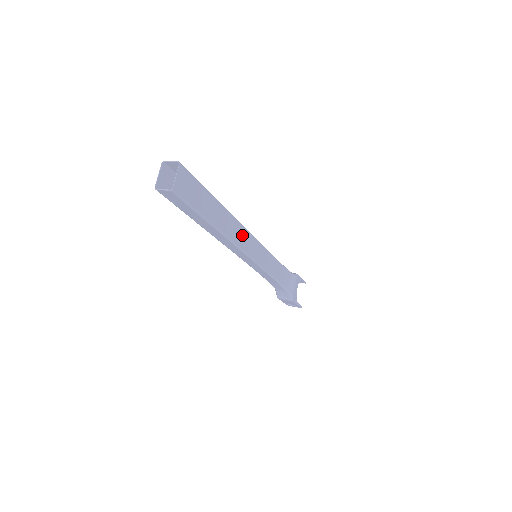
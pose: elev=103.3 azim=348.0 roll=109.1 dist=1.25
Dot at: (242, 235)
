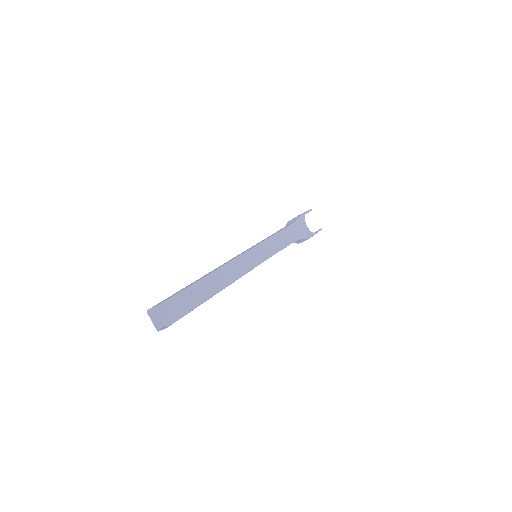
Dot at: (233, 269)
